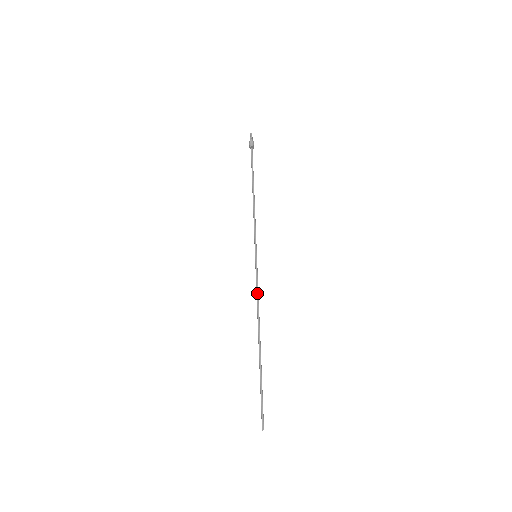
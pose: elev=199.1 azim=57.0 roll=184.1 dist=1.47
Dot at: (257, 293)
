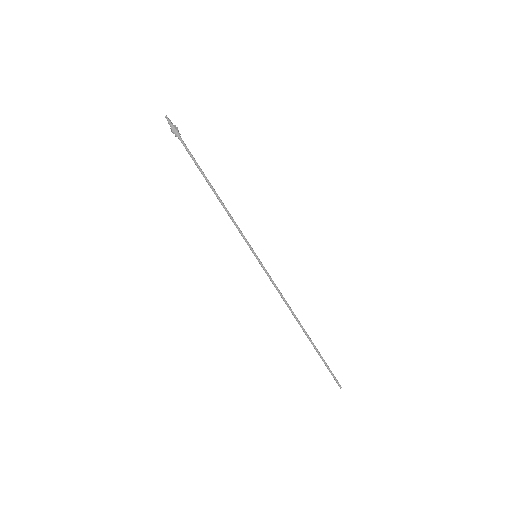
Dot at: (277, 290)
